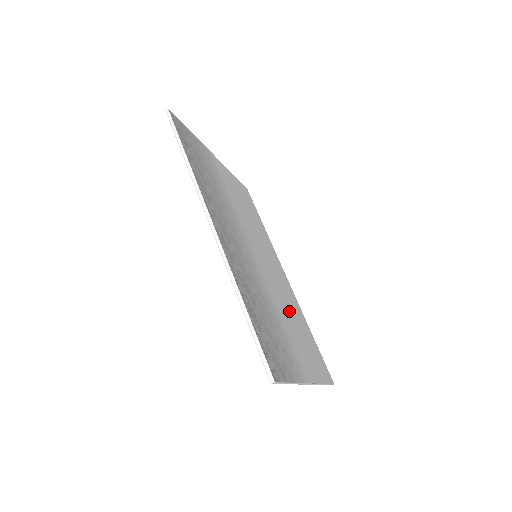
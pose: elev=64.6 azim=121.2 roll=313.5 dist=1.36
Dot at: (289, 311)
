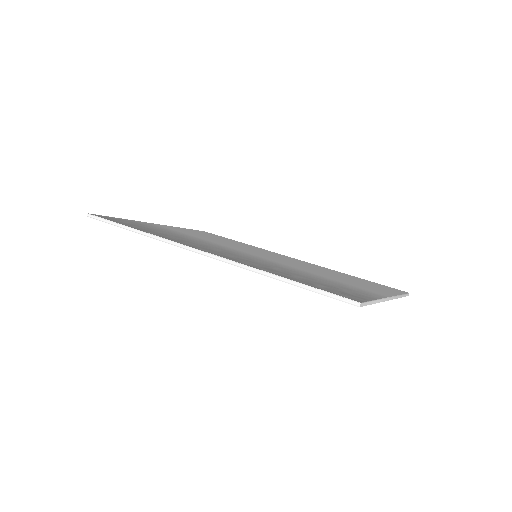
Dot at: occluded
